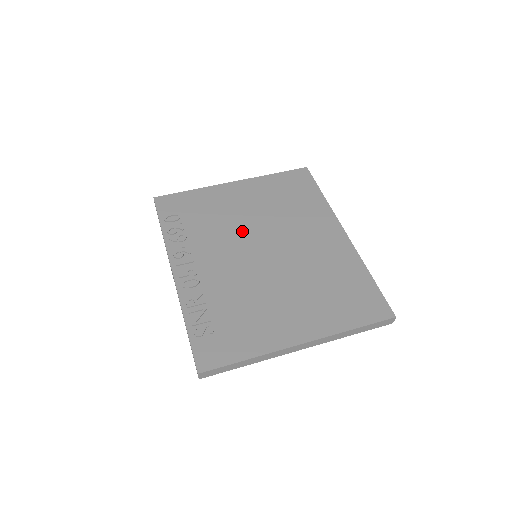
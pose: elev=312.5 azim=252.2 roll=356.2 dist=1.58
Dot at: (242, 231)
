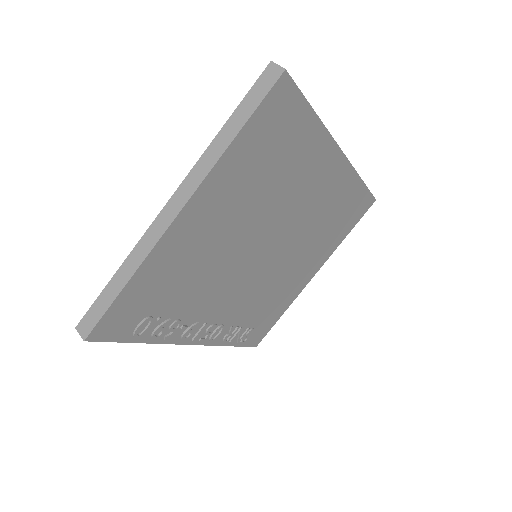
Dot at: (236, 258)
